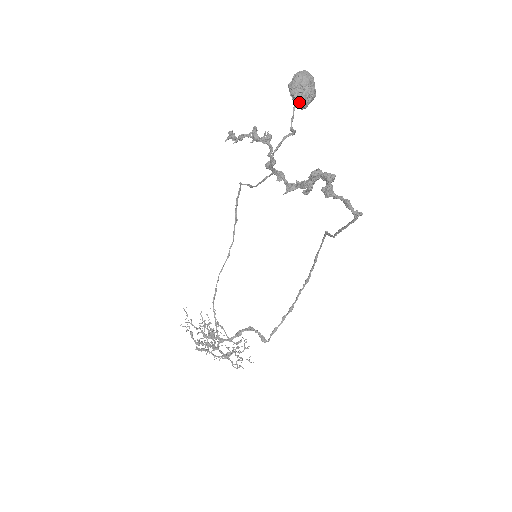
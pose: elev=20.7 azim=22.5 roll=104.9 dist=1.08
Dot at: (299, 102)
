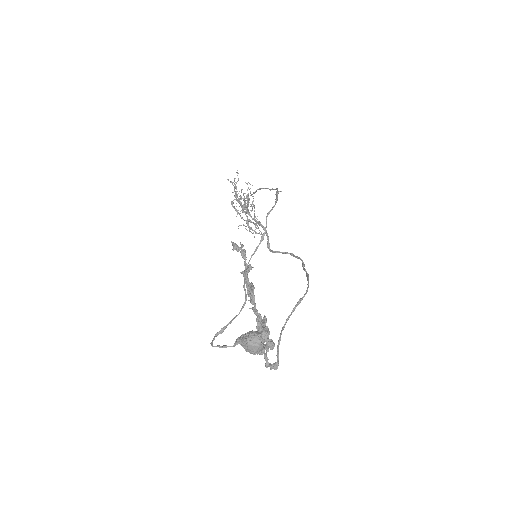
Dot at: (243, 347)
